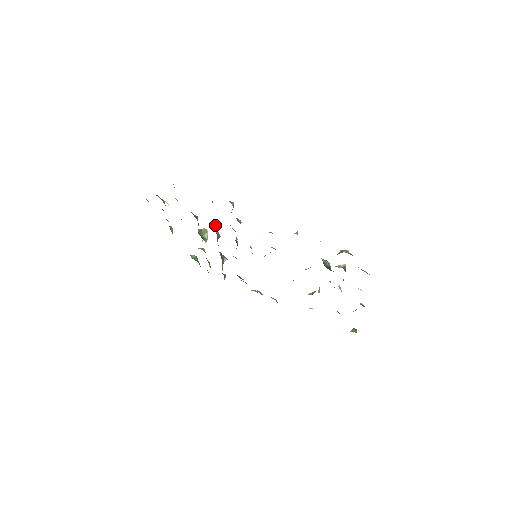
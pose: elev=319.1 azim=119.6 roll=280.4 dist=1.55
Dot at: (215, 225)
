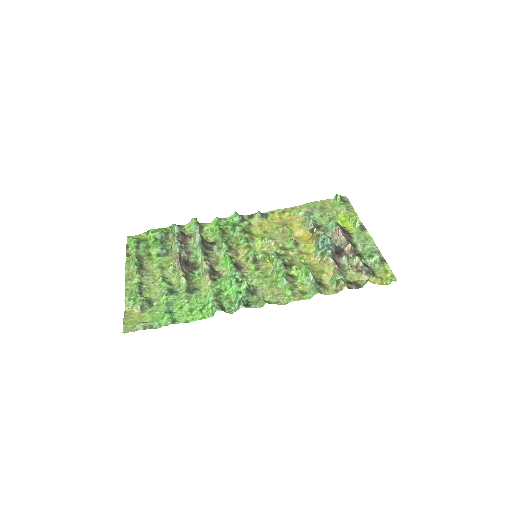
Dot at: (212, 279)
